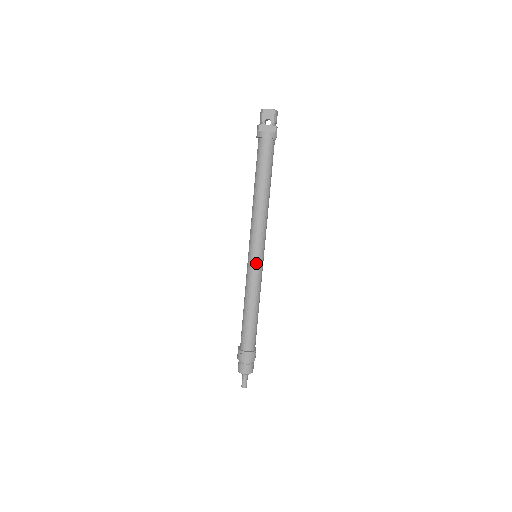
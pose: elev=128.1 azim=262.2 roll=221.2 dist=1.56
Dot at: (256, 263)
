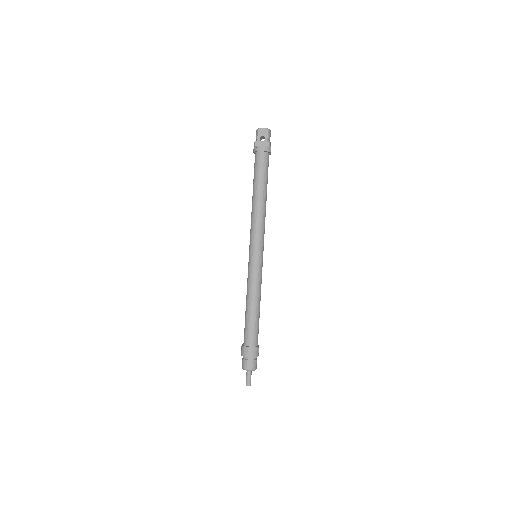
Dot at: (256, 261)
